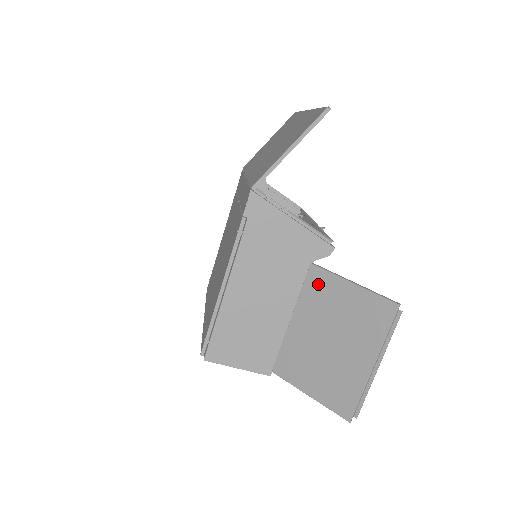
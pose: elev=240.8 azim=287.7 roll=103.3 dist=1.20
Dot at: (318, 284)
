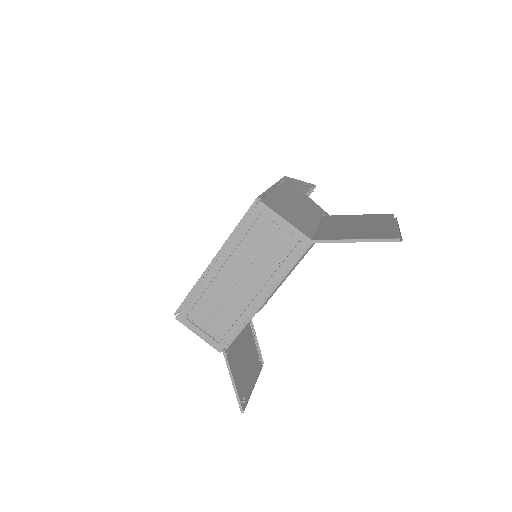
Dot at: (333, 218)
